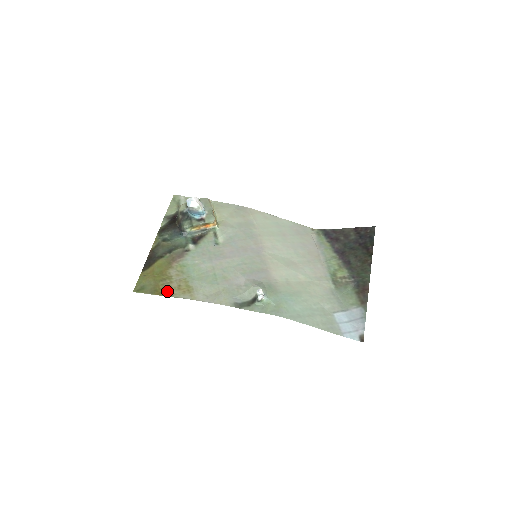
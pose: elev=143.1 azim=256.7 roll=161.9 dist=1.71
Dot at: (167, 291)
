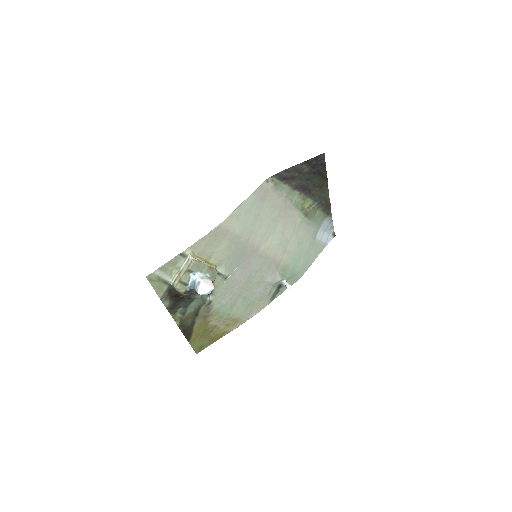
Dot at: (221, 334)
